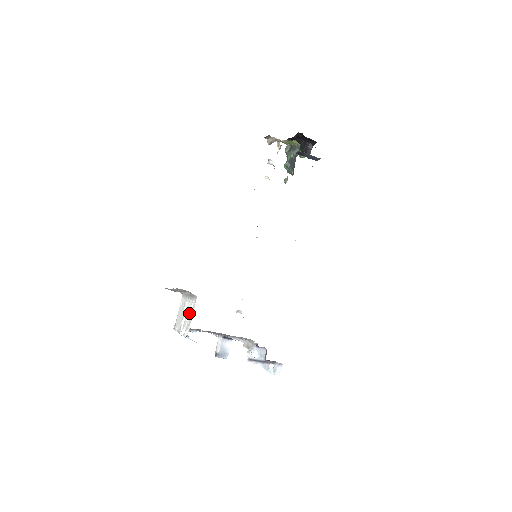
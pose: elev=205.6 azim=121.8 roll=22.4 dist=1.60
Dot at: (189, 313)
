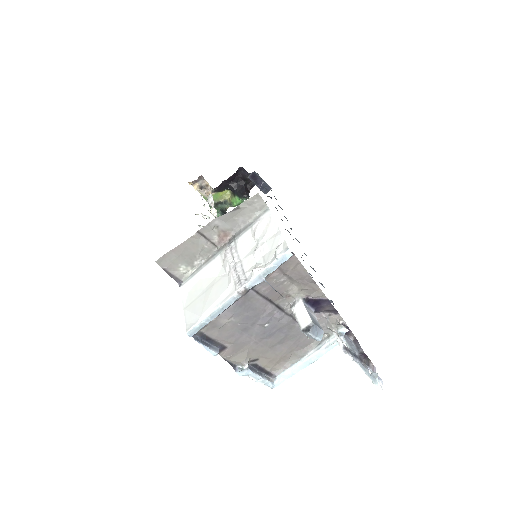
Dot at: (253, 245)
